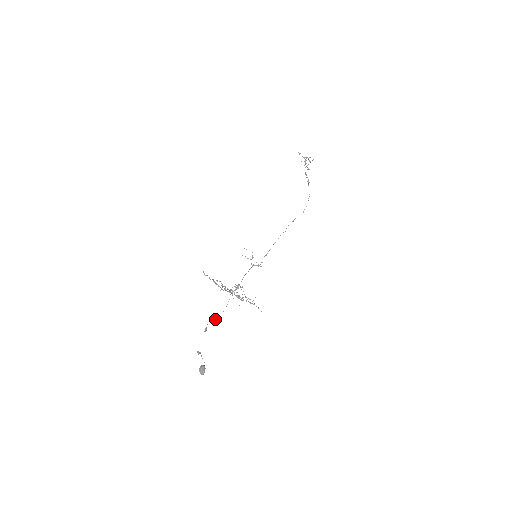
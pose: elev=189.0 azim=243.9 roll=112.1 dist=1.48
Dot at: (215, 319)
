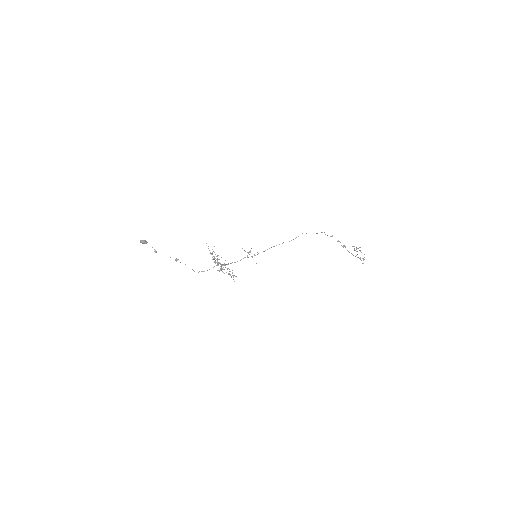
Dot at: (193, 270)
